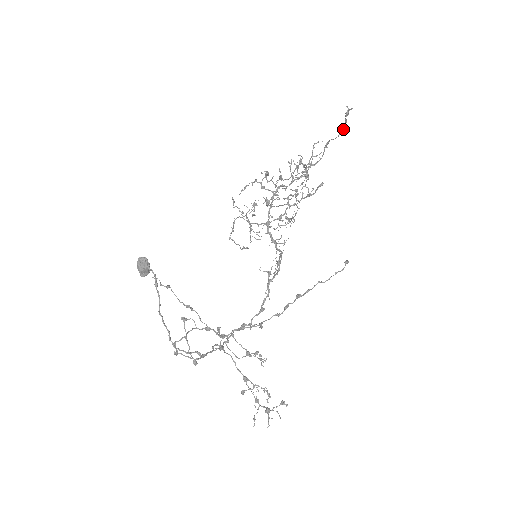
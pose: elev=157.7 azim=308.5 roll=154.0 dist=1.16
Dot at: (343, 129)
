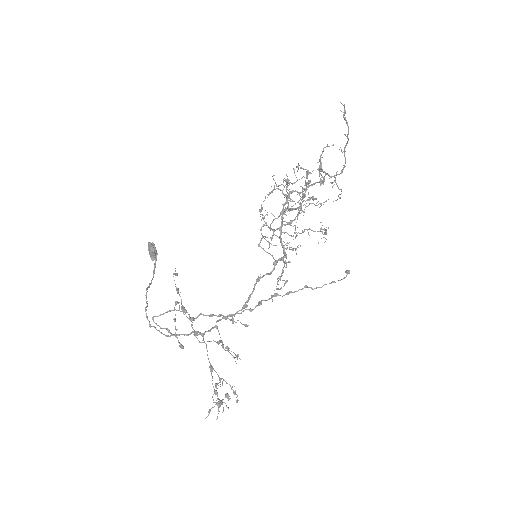
Dot at: (348, 129)
